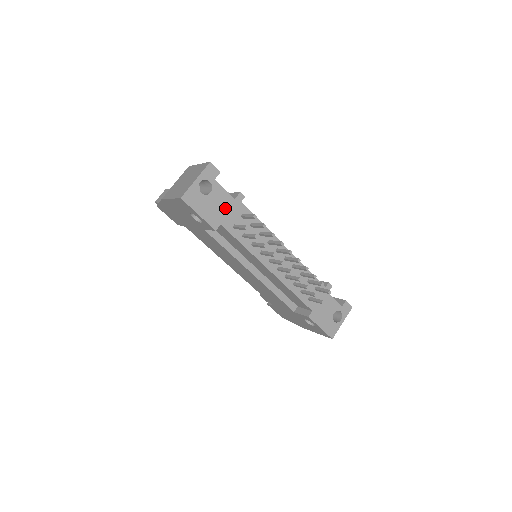
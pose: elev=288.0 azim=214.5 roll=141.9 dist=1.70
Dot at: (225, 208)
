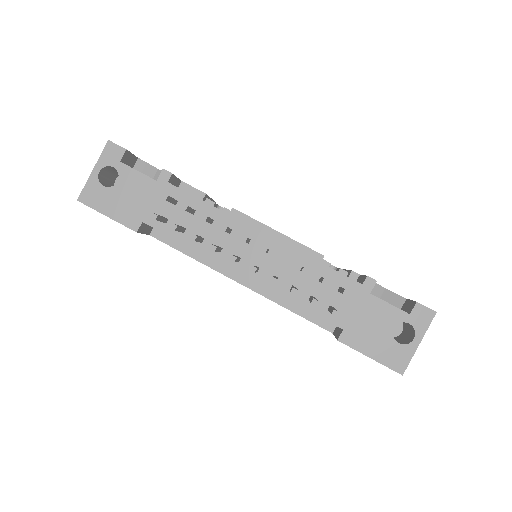
Dot at: (144, 197)
